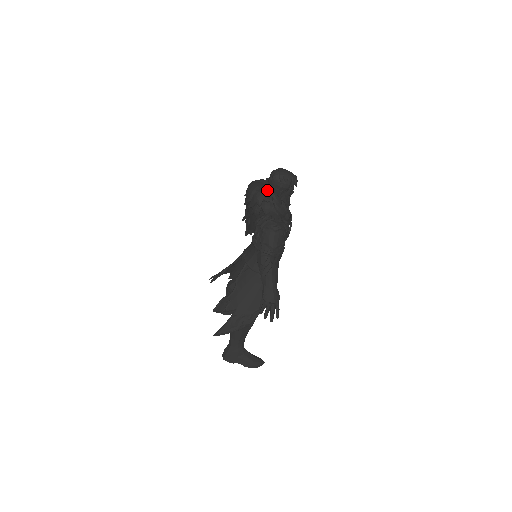
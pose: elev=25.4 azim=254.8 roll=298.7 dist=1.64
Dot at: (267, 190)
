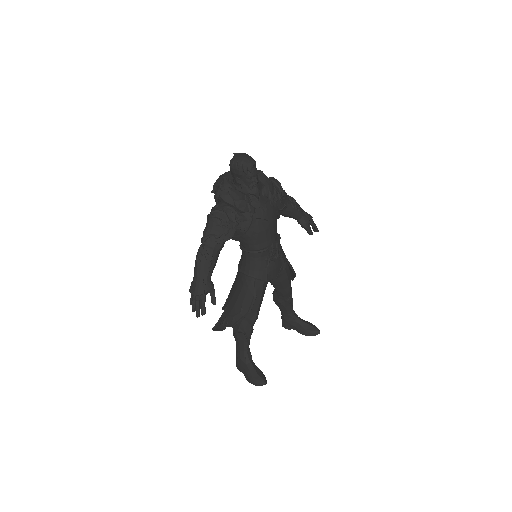
Dot at: (230, 178)
